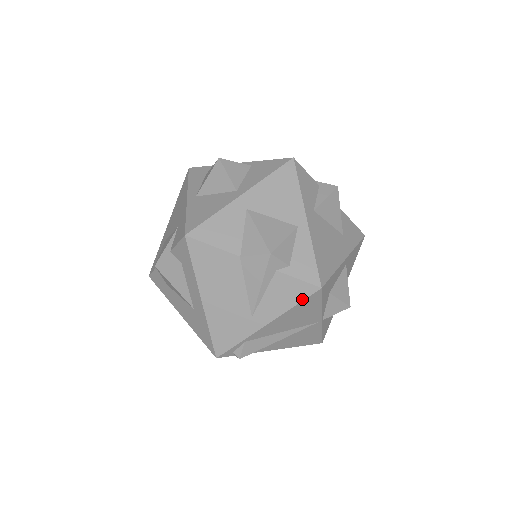
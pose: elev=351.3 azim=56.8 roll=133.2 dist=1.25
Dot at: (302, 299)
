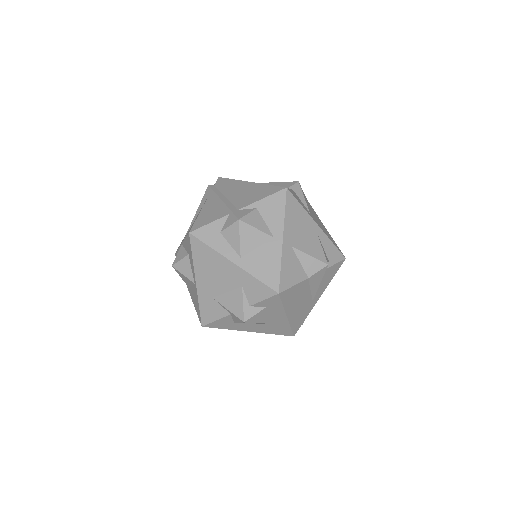
Dot at: occluded
